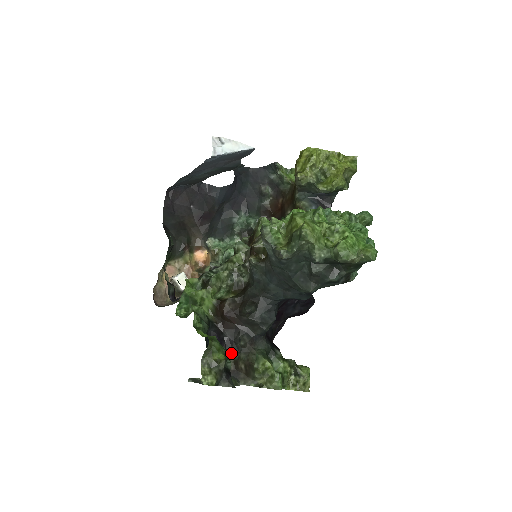
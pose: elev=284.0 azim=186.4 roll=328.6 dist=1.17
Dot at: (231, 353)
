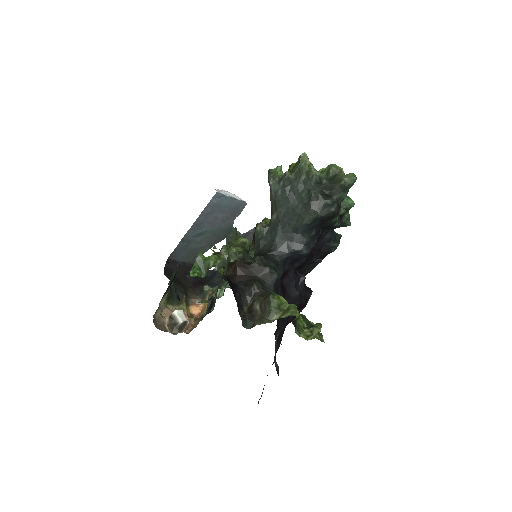
Dot at: (245, 300)
